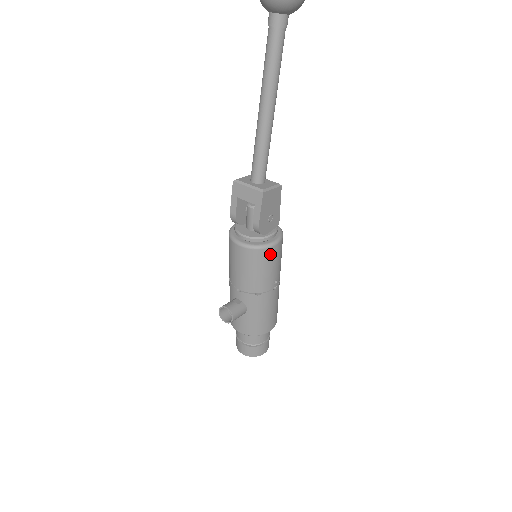
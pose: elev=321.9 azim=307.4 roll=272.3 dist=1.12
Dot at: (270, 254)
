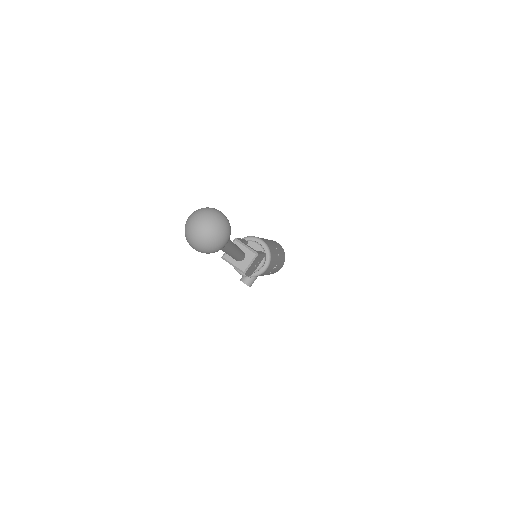
Dot at: (263, 273)
